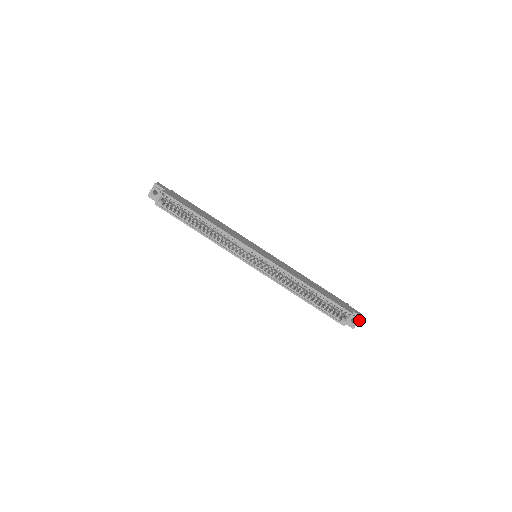
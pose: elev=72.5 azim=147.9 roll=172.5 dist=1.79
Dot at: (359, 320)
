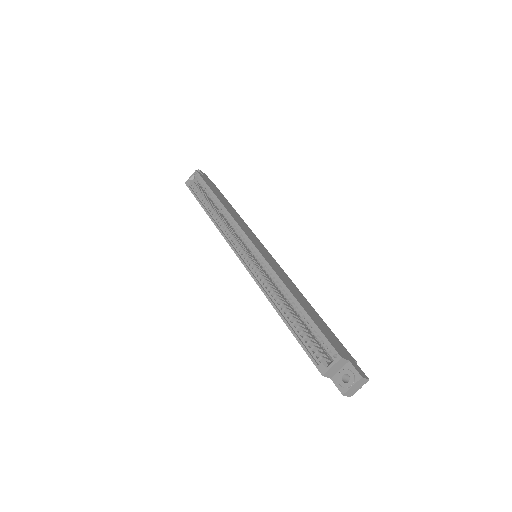
Dot at: (355, 381)
